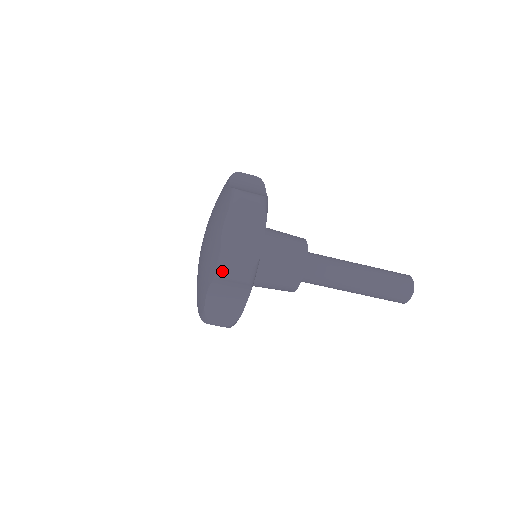
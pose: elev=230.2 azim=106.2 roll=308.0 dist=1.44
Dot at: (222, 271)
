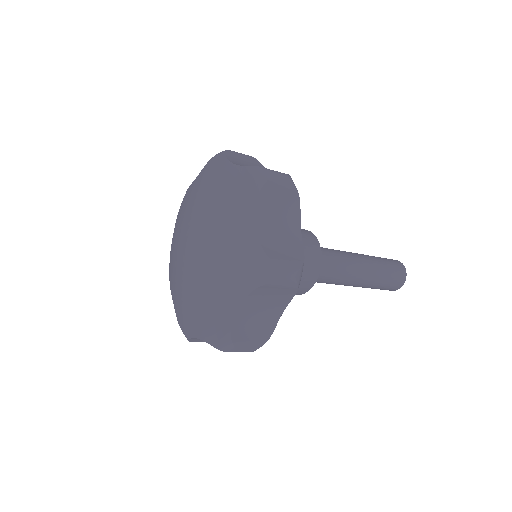
Dot at: (269, 275)
